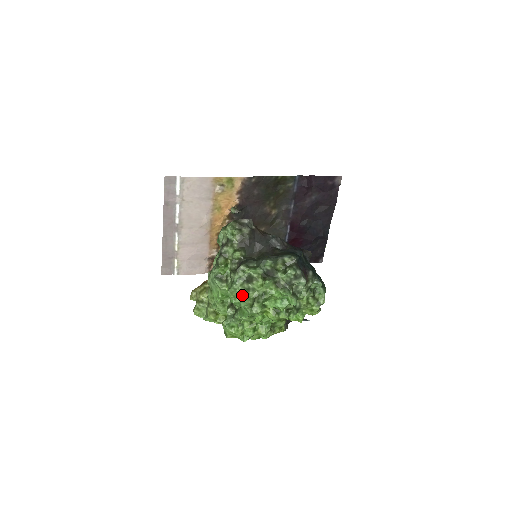
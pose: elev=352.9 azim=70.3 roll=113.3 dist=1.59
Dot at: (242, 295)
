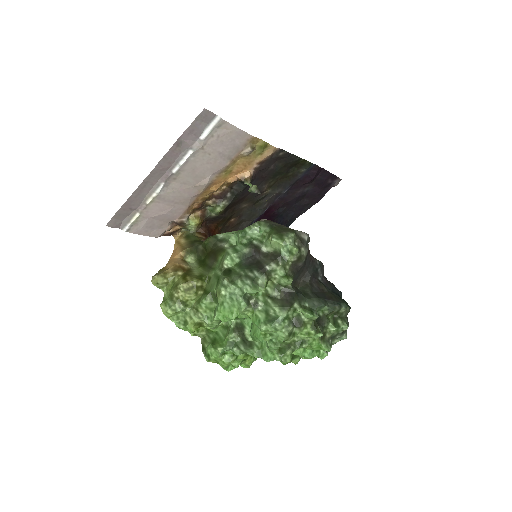
Dot at: (281, 339)
